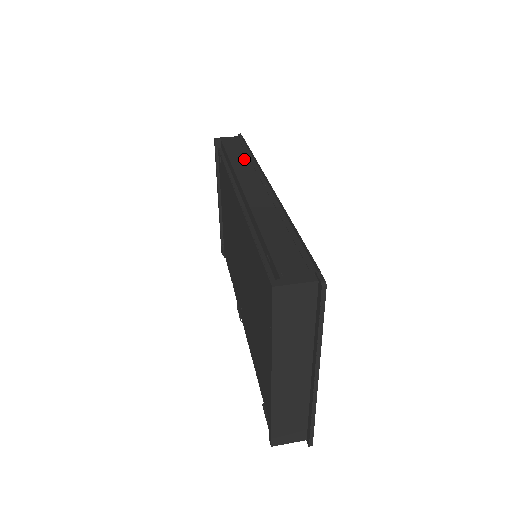
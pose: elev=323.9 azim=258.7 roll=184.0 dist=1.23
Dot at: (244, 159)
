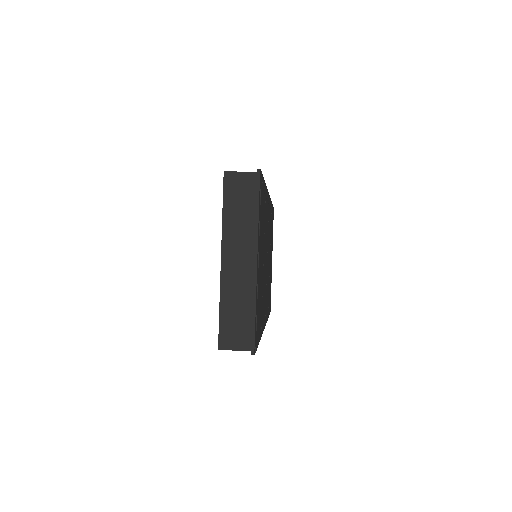
Dot at: occluded
